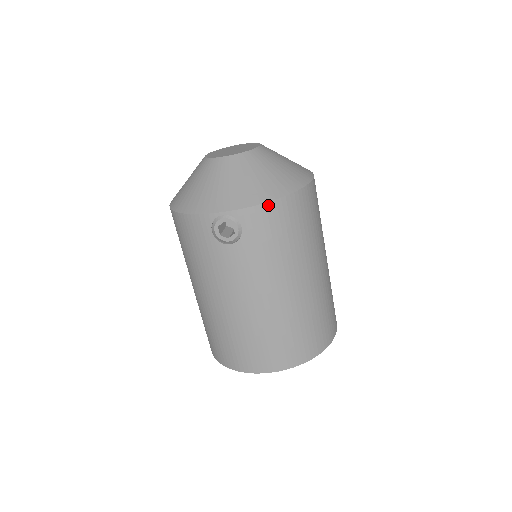
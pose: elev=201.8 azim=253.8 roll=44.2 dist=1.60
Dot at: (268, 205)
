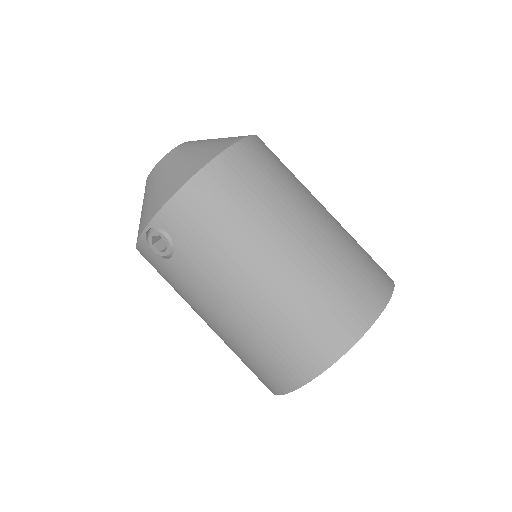
Dot at: (177, 196)
